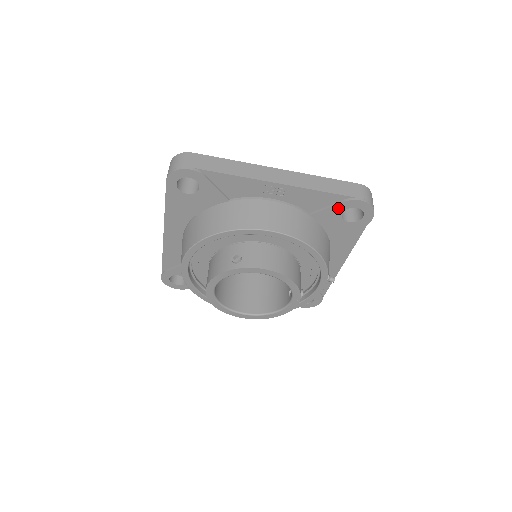
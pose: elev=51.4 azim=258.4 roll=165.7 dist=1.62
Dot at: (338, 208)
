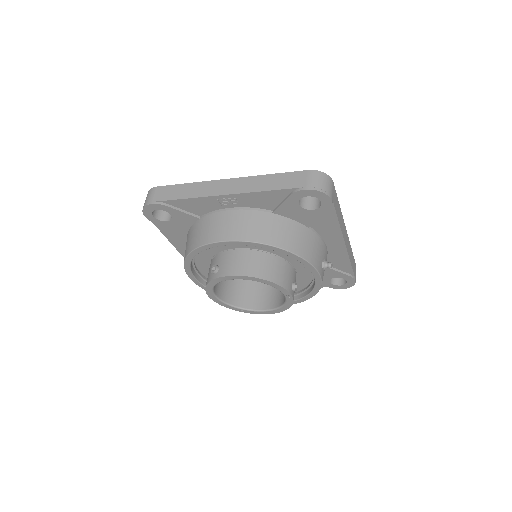
Dot at: (291, 201)
